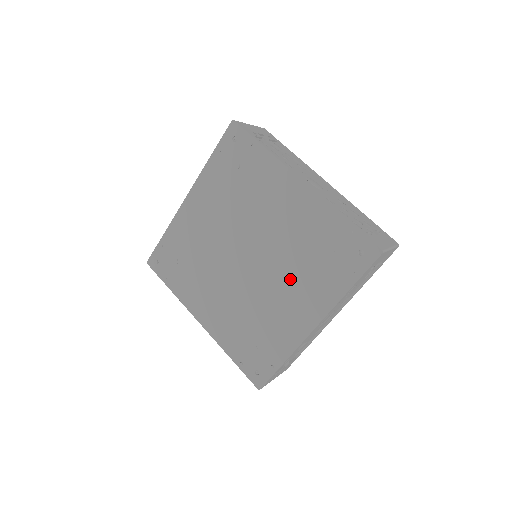
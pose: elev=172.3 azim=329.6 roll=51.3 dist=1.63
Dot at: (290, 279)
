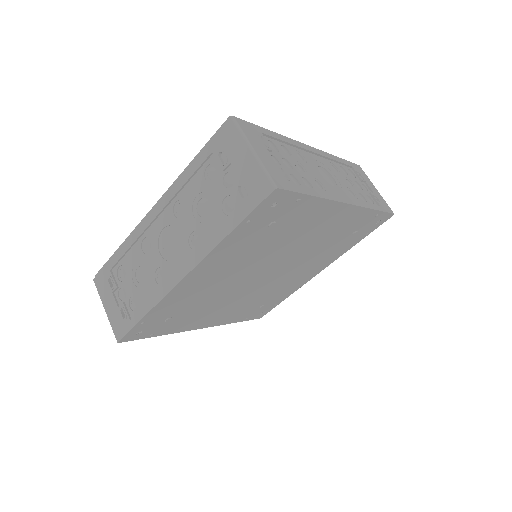
Dot at: (309, 262)
